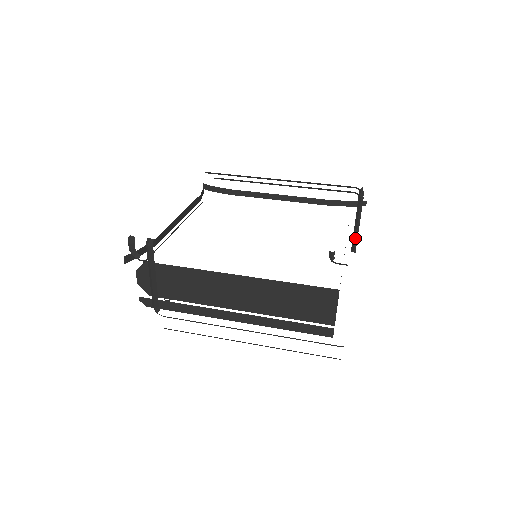
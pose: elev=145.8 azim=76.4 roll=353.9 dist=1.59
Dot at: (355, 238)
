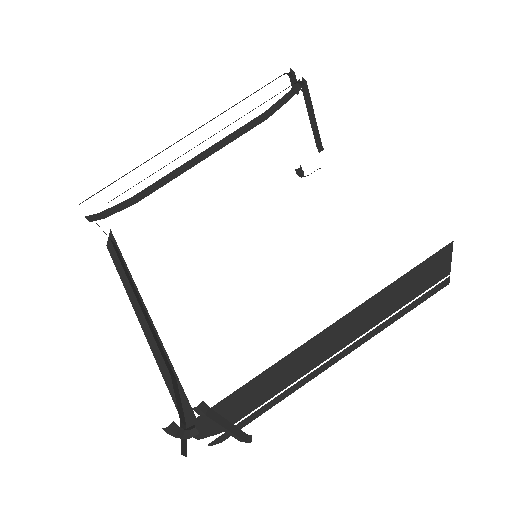
Dot at: (317, 134)
